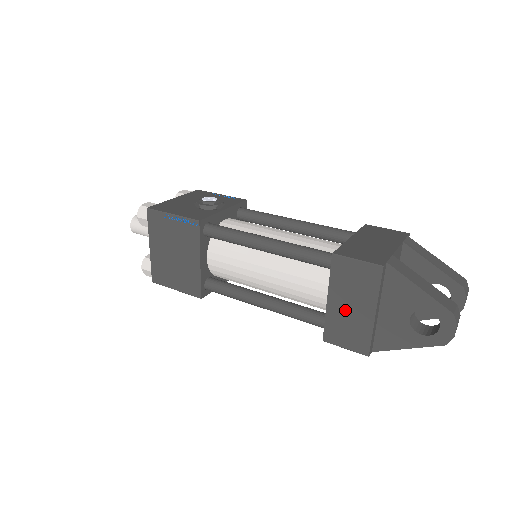
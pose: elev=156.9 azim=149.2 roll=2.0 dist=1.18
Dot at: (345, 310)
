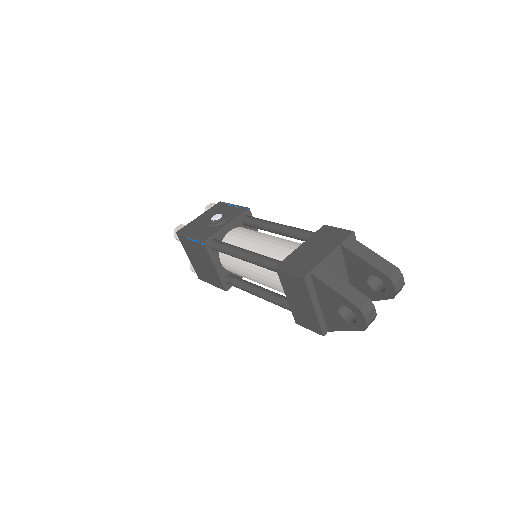
Dot at: (298, 304)
